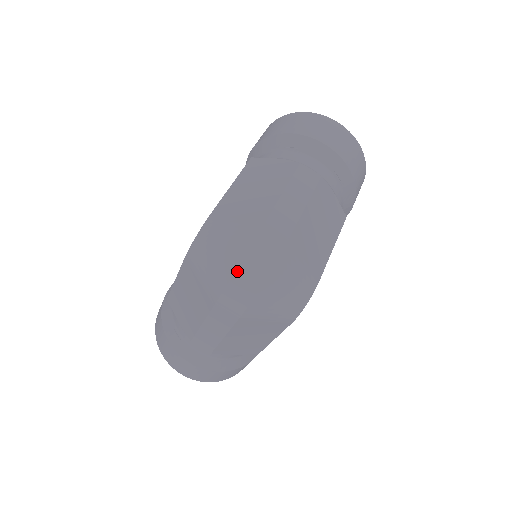
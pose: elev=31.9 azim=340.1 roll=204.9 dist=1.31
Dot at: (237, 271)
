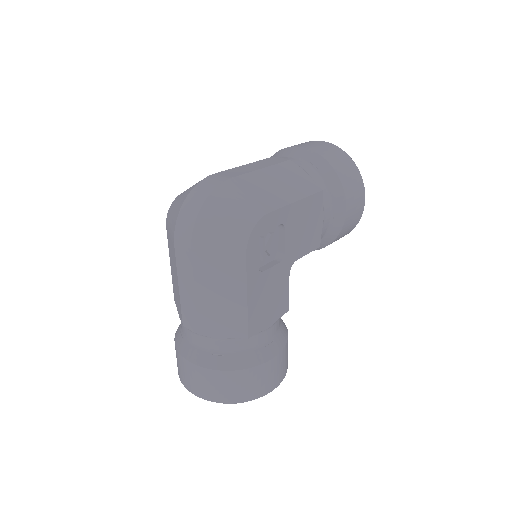
Dot at: (184, 202)
